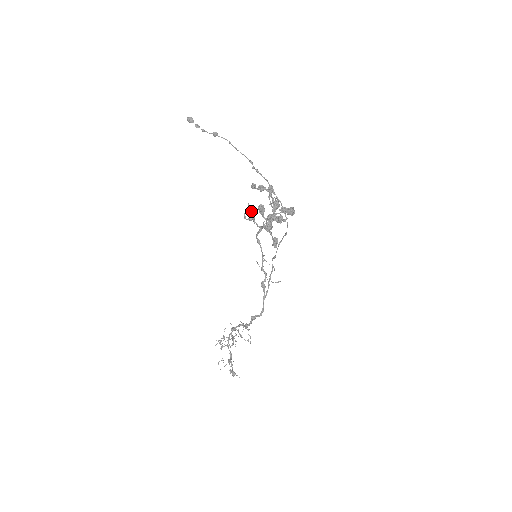
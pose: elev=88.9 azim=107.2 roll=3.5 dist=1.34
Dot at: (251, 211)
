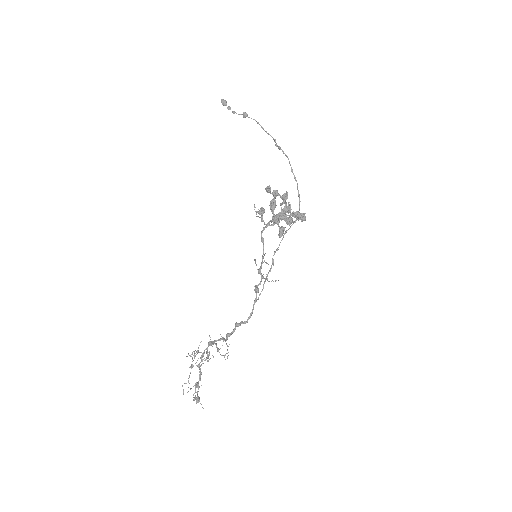
Dot at: occluded
